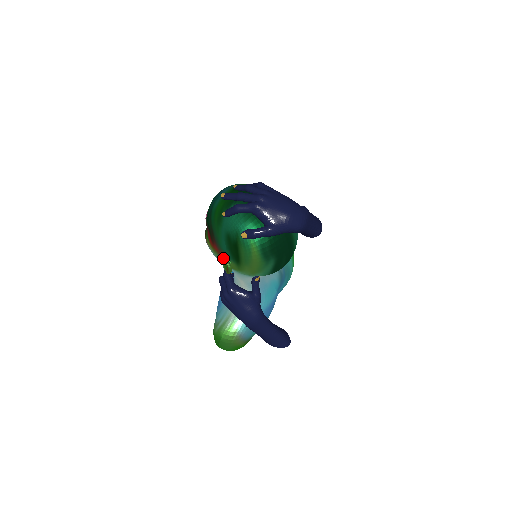
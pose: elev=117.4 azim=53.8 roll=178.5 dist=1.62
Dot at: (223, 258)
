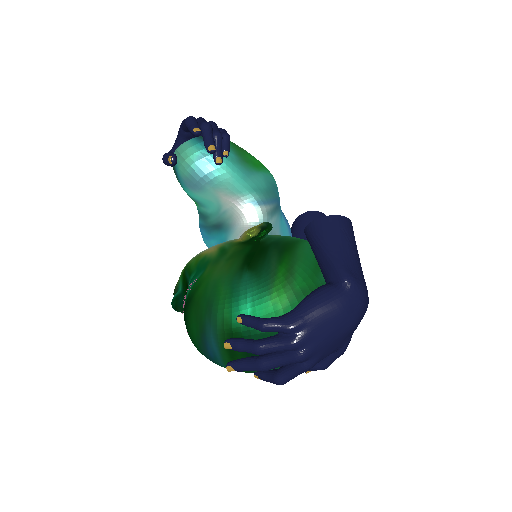
Dot at: occluded
